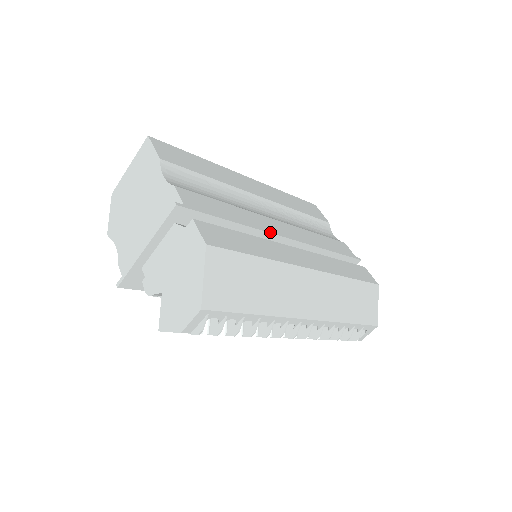
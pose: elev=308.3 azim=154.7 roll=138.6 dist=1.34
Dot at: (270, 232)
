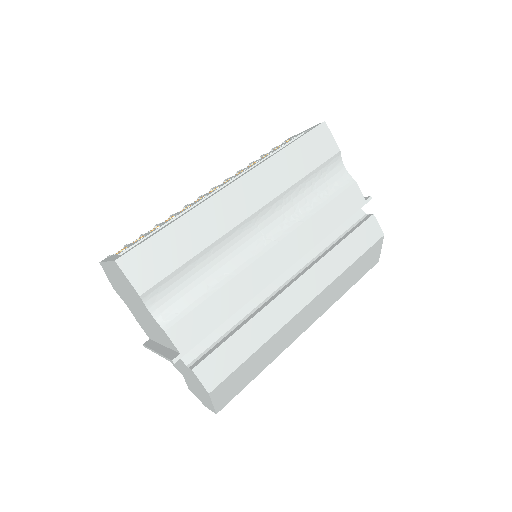
Dot at: (265, 287)
